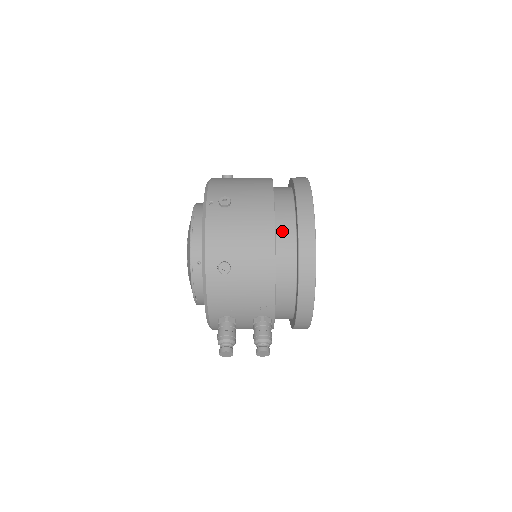
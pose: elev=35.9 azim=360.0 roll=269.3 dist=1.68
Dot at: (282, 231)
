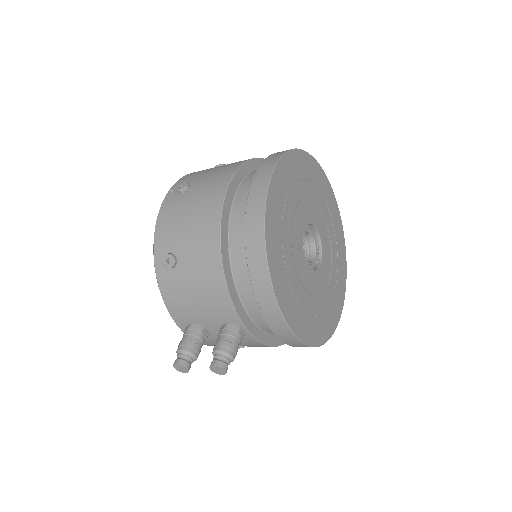
Dot at: (238, 211)
